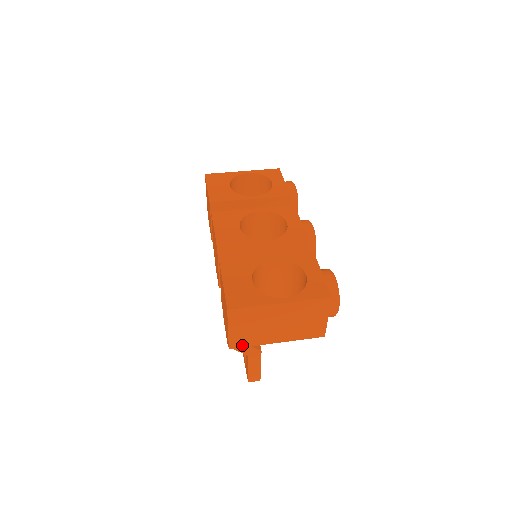
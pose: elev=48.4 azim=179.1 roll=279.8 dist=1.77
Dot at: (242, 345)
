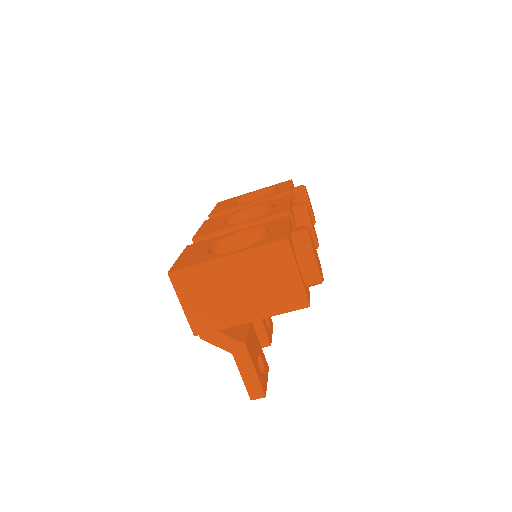
Dot at: (208, 329)
